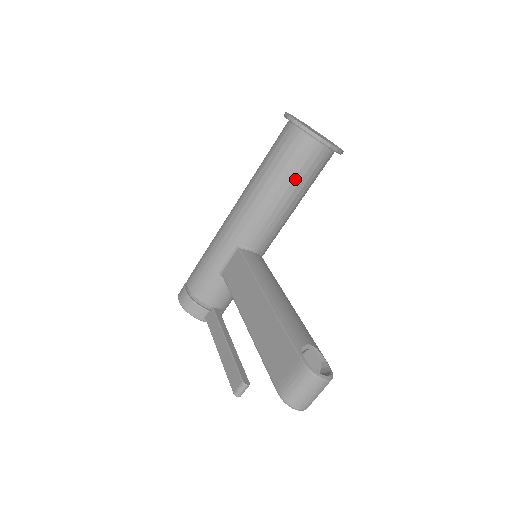
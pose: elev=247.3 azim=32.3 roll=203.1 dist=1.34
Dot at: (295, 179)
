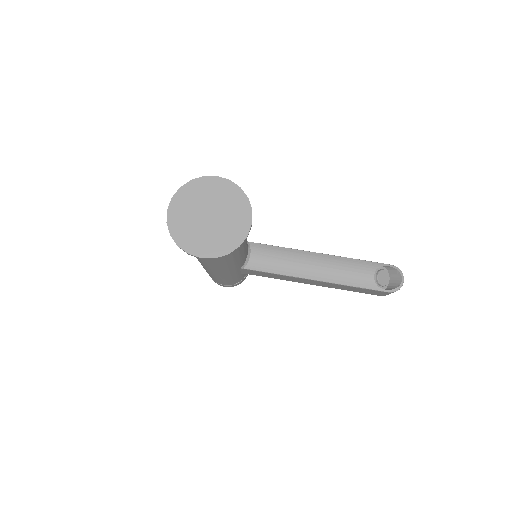
Dot at: occluded
